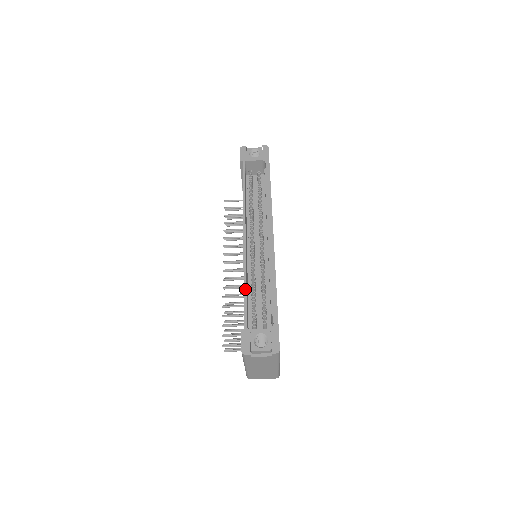
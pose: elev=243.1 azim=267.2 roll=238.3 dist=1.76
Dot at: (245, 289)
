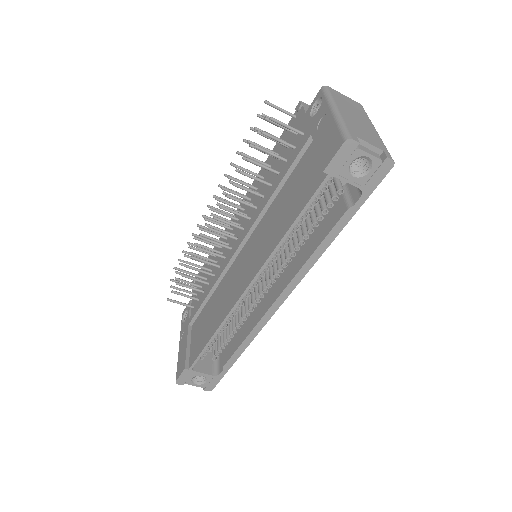
Dot at: (210, 342)
